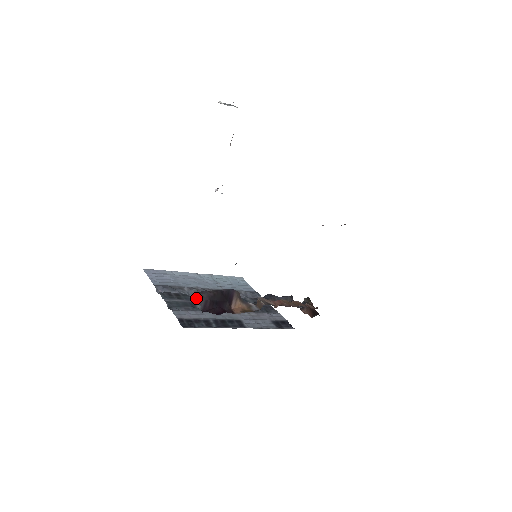
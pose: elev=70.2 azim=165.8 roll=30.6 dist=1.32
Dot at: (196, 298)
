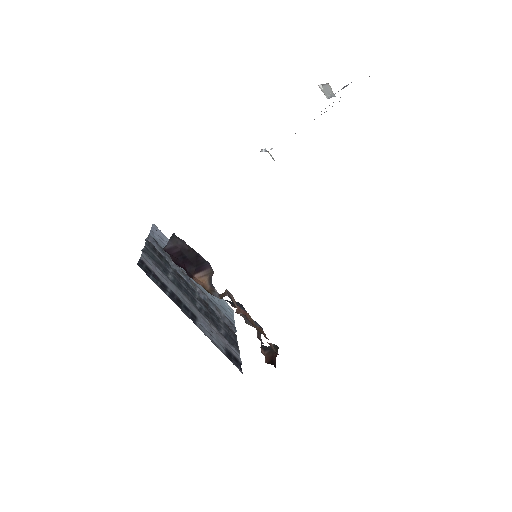
Dot at: (175, 272)
